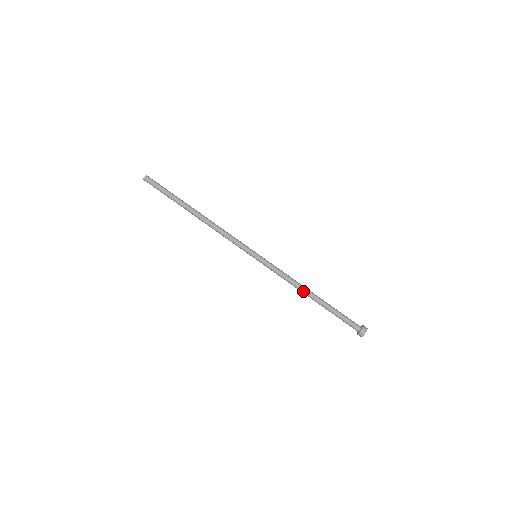
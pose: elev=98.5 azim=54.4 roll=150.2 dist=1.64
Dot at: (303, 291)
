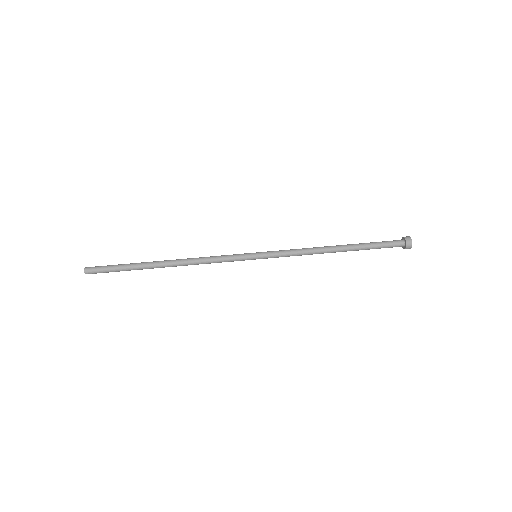
Dot at: (326, 250)
